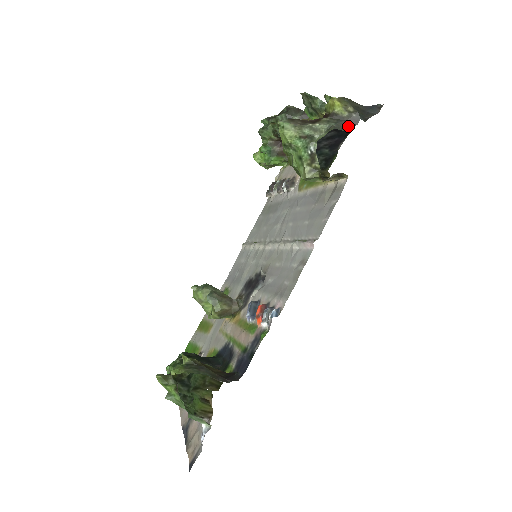
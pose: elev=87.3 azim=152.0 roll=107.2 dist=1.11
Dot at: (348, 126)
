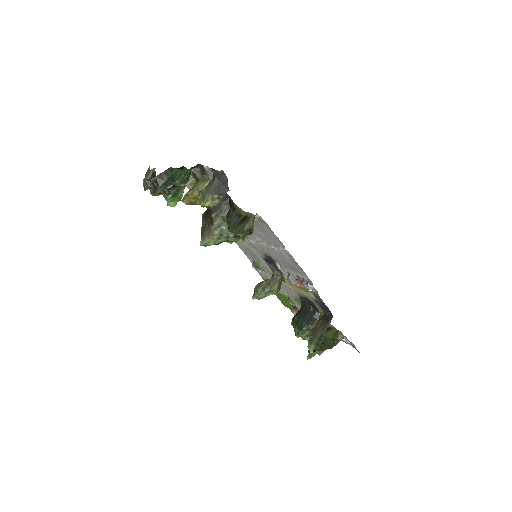
Dot at: (227, 204)
